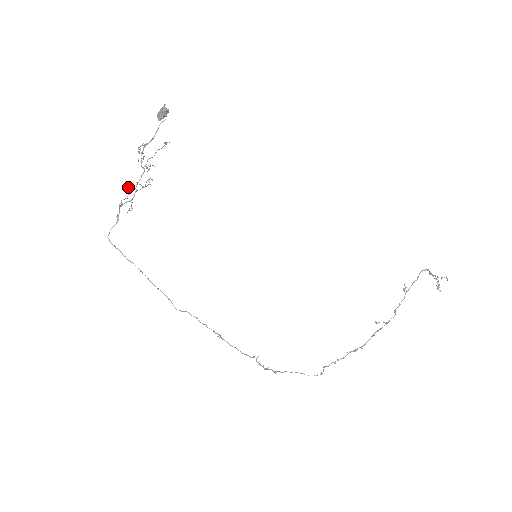
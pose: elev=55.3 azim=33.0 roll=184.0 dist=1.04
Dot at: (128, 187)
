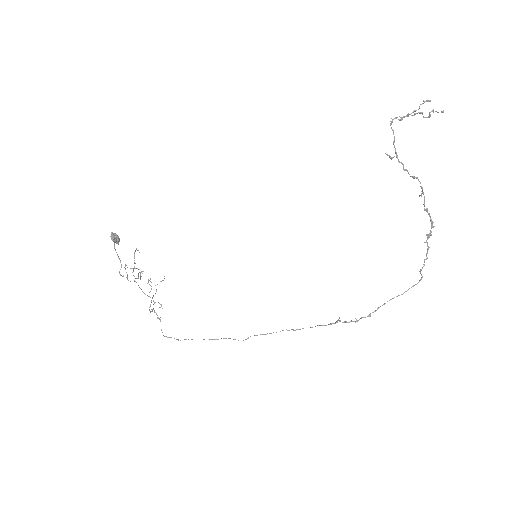
Dot at: occluded
